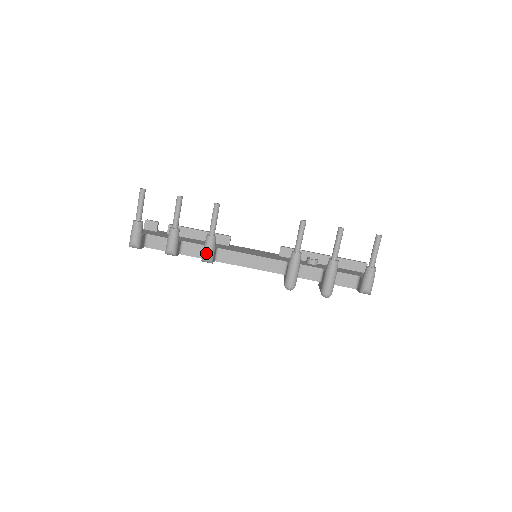
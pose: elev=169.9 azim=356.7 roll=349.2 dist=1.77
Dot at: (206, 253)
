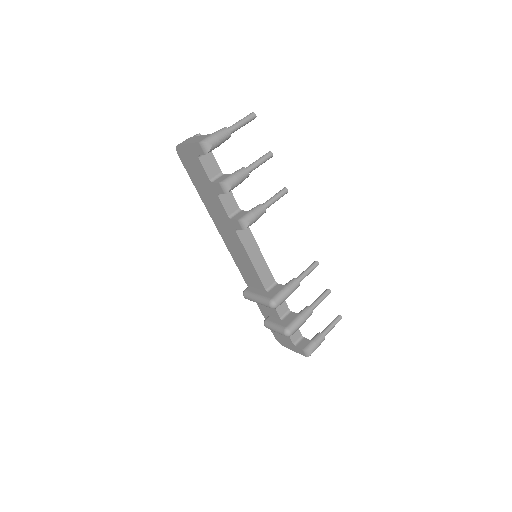
Dot at: (252, 217)
